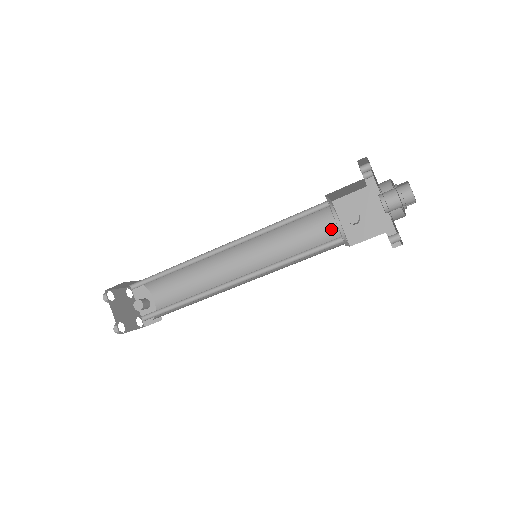
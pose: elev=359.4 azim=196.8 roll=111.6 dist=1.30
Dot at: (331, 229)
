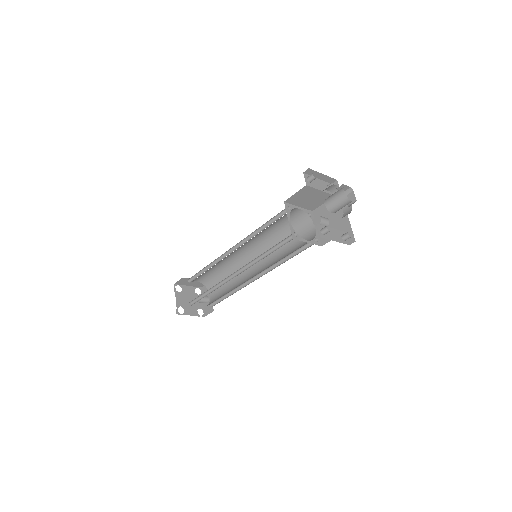
Dot at: (309, 233)
